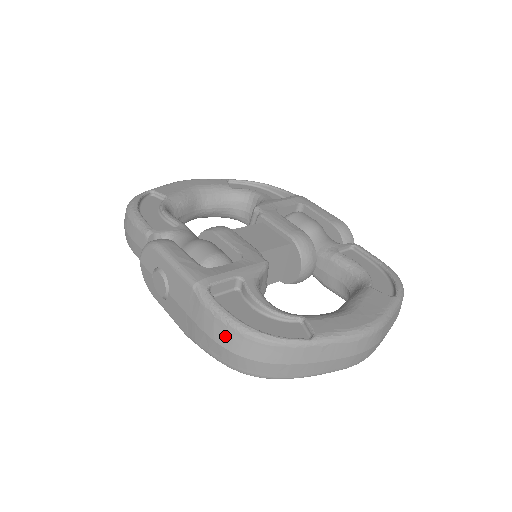
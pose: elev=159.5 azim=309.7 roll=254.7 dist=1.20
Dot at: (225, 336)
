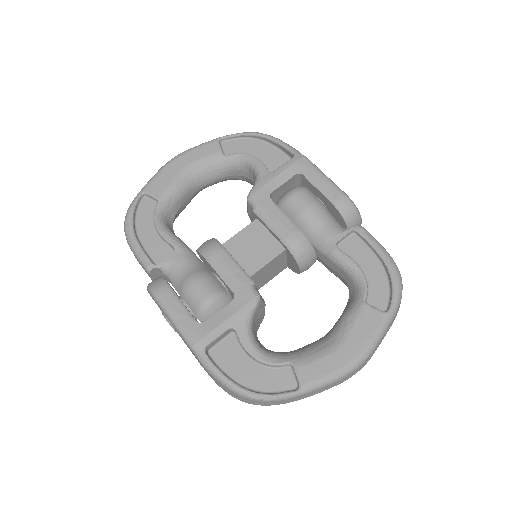
Dot at: (226, 390)
